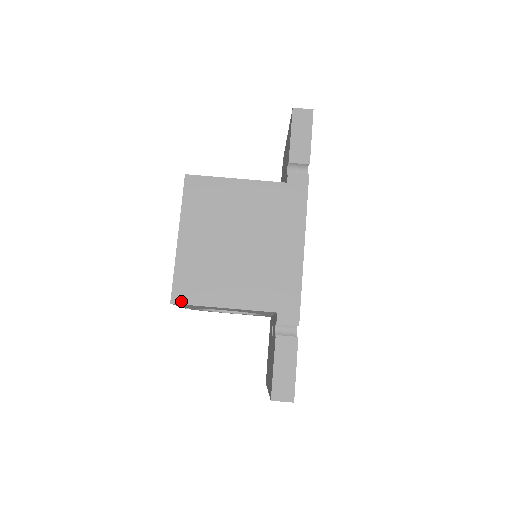
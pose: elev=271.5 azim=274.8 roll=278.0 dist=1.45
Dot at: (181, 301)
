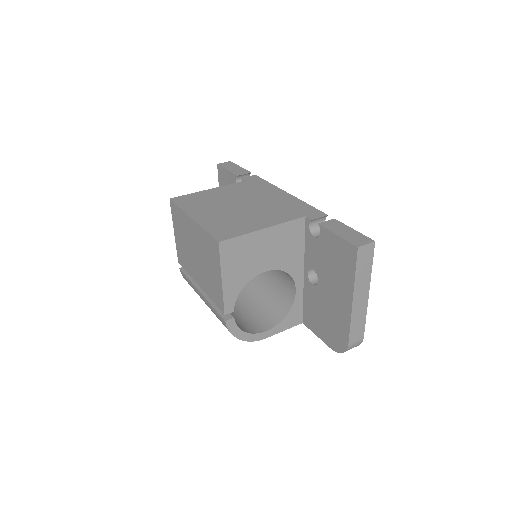
Dot at: (226, 238)
